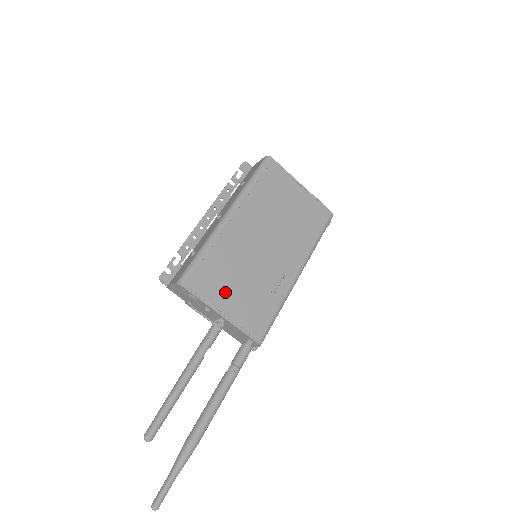
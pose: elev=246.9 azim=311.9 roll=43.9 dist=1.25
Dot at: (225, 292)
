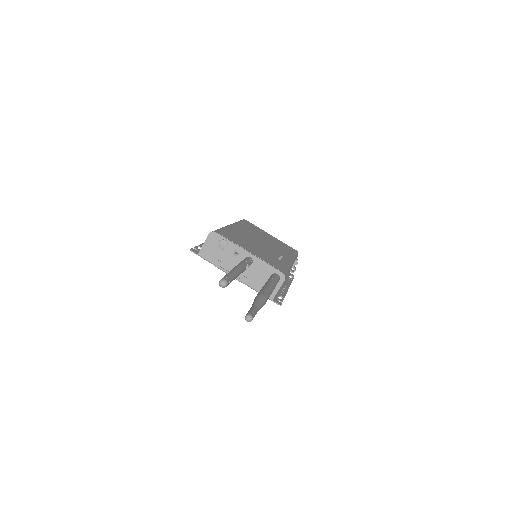
Dot at: (246, 246)
